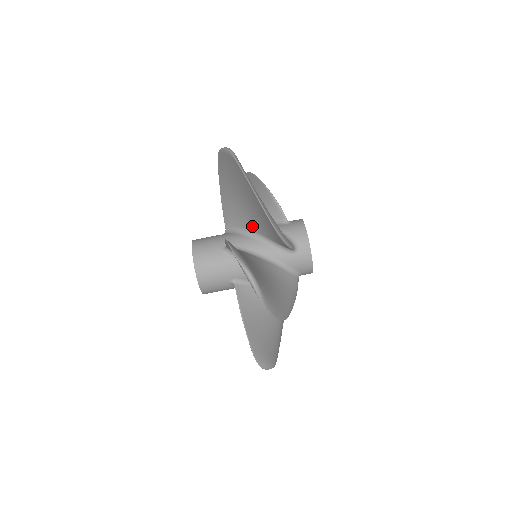
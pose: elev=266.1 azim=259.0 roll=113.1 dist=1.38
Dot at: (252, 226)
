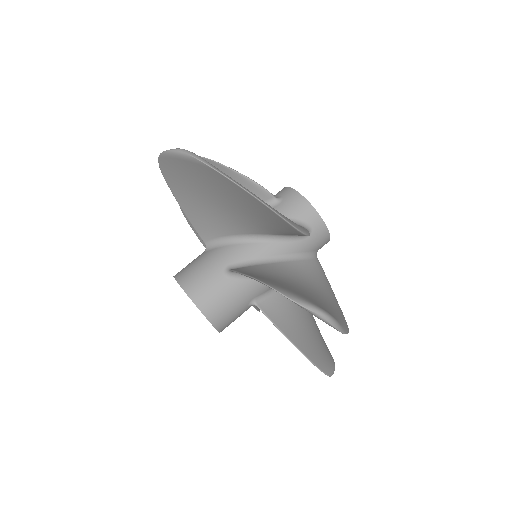
Dot at: (247, 230)
